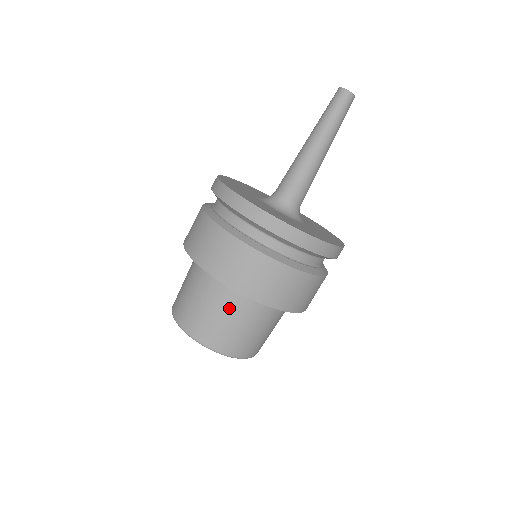
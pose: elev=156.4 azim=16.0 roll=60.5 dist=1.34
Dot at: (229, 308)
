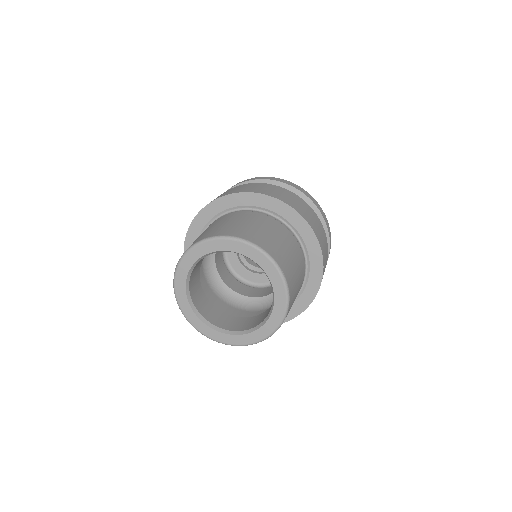
Dot at: (291, 244)
